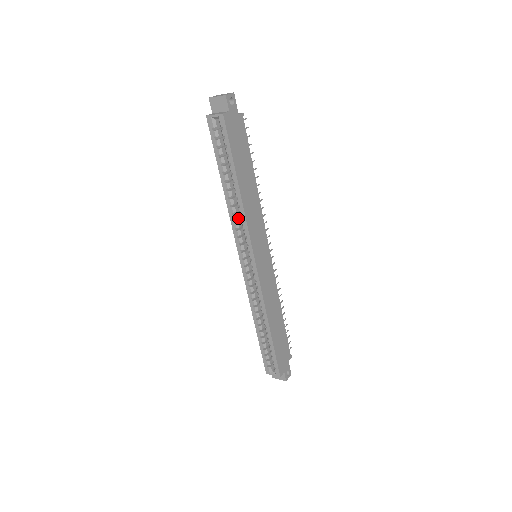
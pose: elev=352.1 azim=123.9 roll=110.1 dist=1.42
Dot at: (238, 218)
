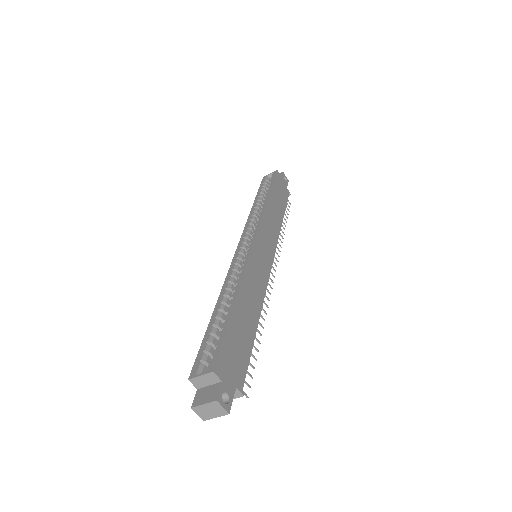
Dot at: (255, 220)
